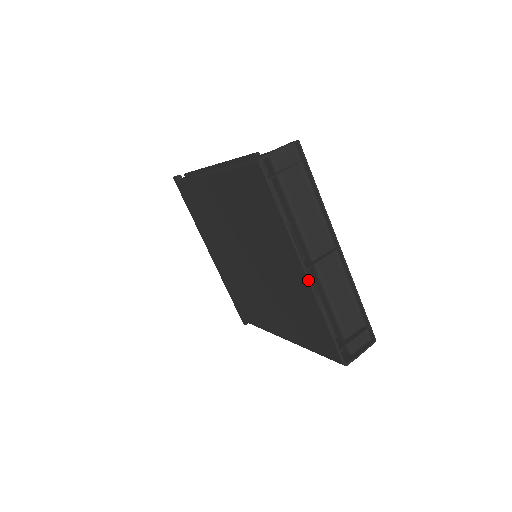
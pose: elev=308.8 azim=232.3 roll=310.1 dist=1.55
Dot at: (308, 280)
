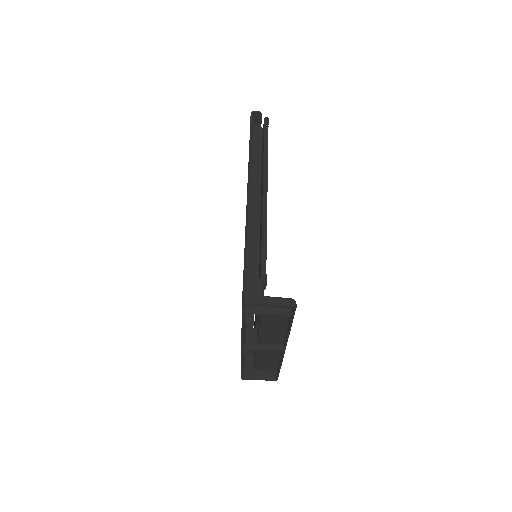
Dot at: (241, 352)
